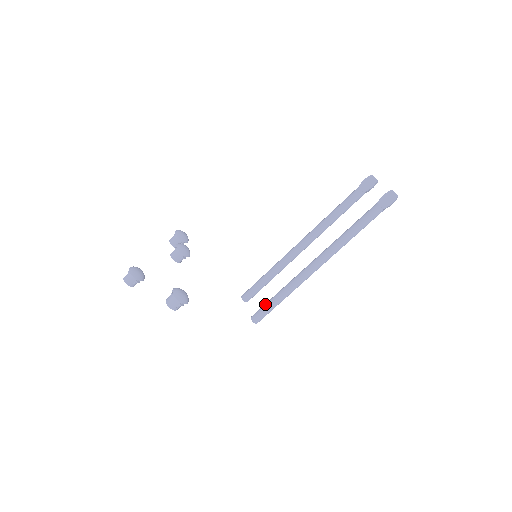
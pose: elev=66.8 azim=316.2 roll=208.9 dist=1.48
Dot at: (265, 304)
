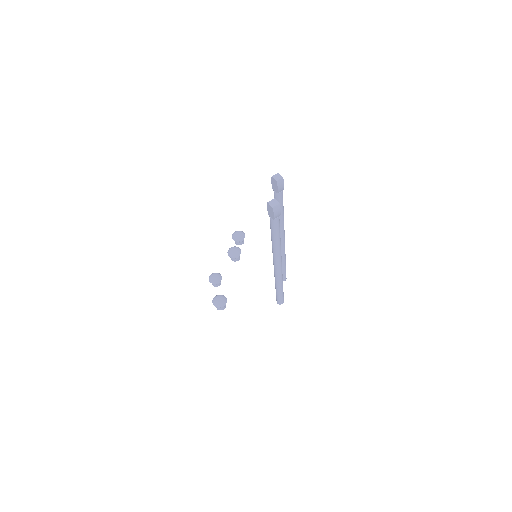
Dot at: occluded
